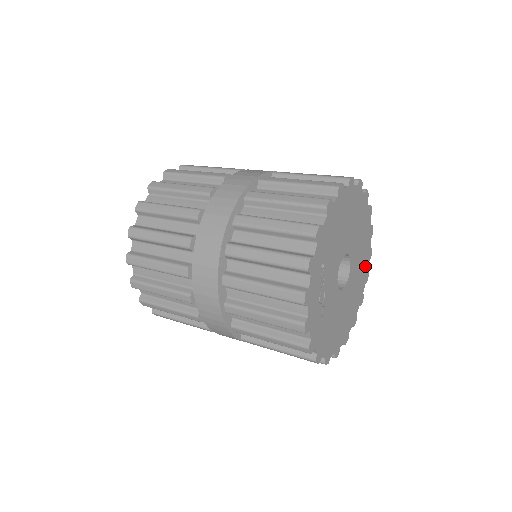
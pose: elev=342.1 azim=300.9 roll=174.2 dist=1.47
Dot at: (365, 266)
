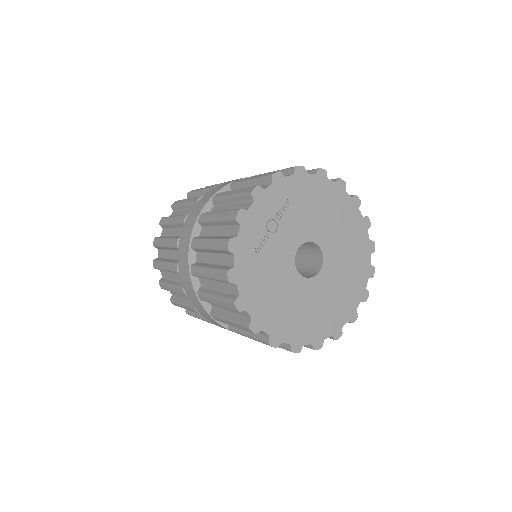
Dot at: (340, 315)
